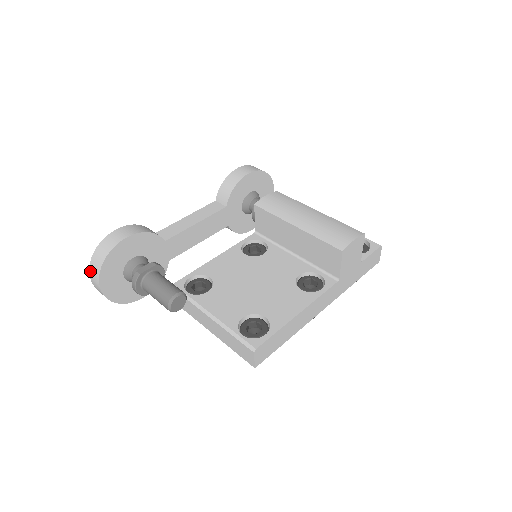
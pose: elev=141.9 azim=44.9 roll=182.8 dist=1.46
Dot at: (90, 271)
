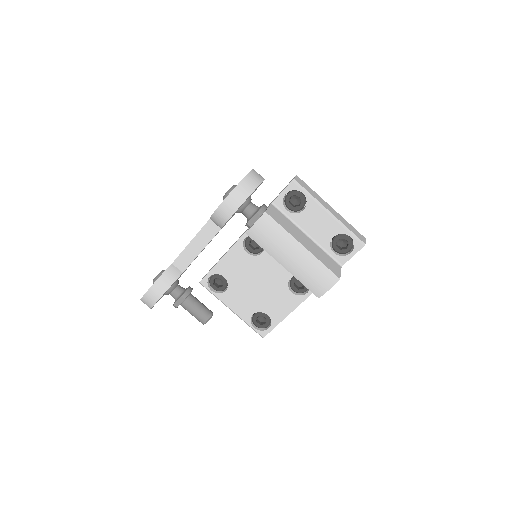
Dot at: occluded
